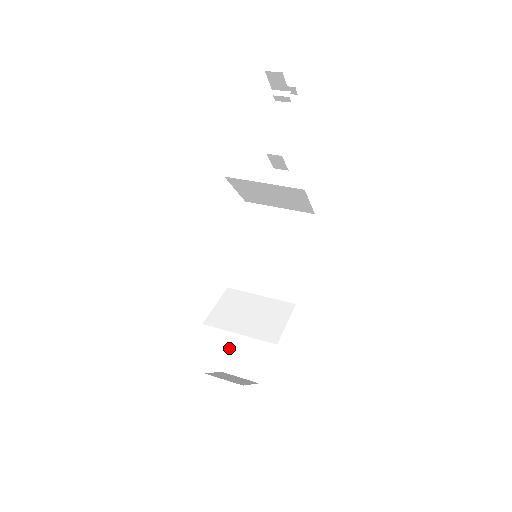
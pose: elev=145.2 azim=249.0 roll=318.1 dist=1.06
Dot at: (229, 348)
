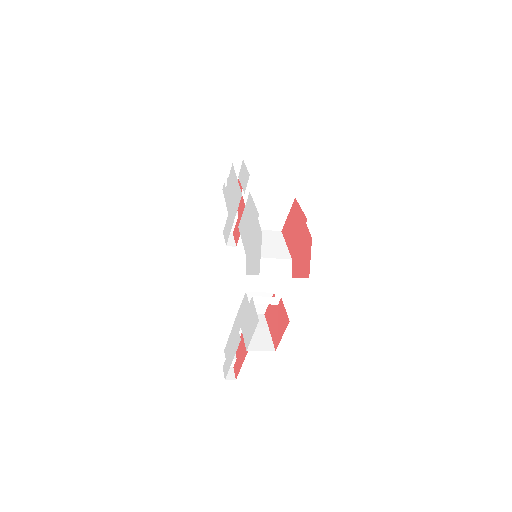
Dot at: occluded
